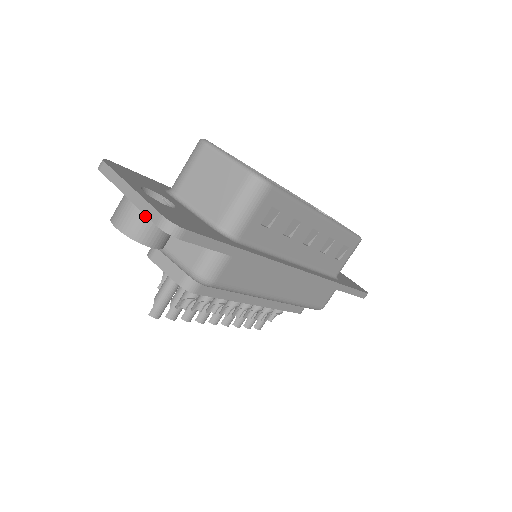
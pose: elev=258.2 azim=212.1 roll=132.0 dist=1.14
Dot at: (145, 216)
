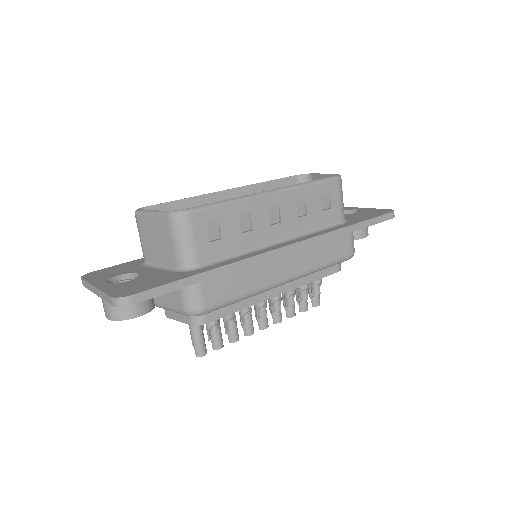
Dot at: occluded
